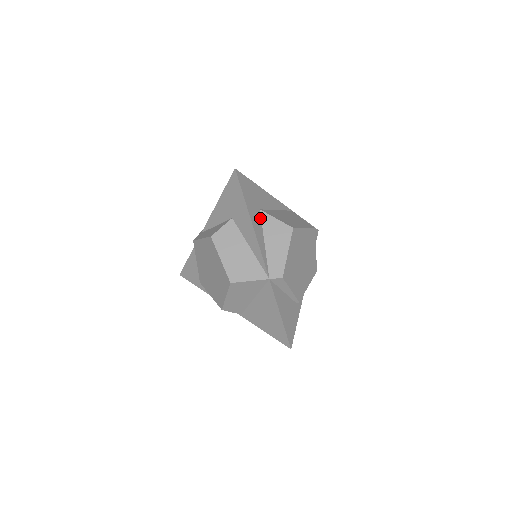
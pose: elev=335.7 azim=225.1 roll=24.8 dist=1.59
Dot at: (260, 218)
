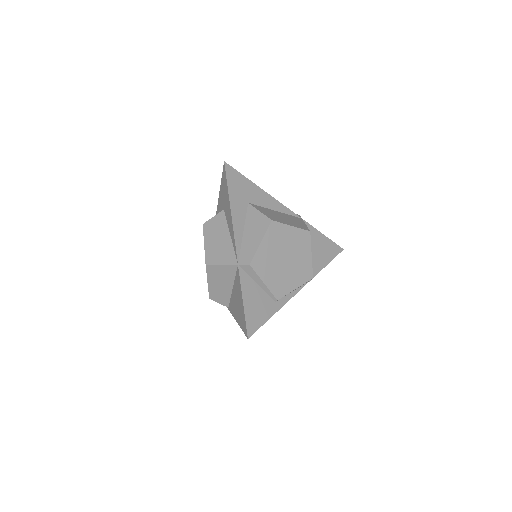
Dot at: (245, 210)
